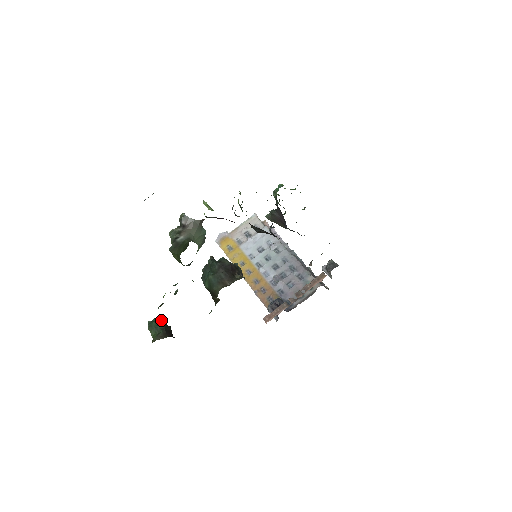
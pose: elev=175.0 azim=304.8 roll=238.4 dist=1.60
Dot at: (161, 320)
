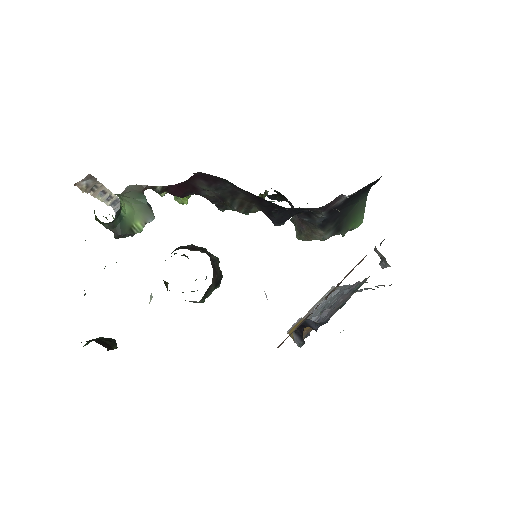
Dot at: (108, 338)
